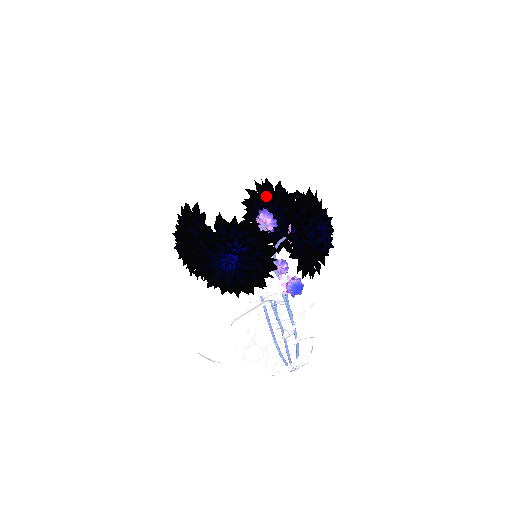
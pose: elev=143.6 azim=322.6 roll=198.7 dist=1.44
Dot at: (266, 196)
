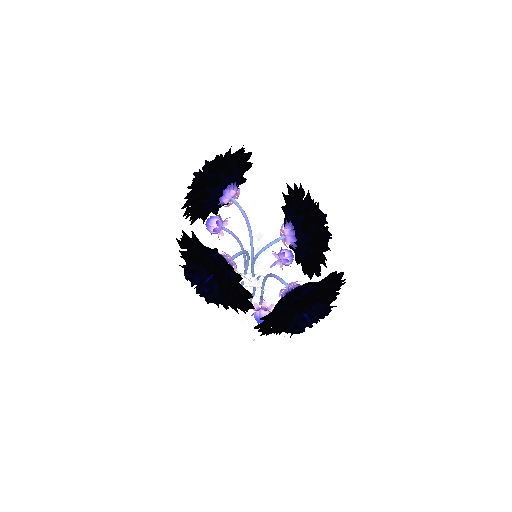
Dot at: (304, 221)
